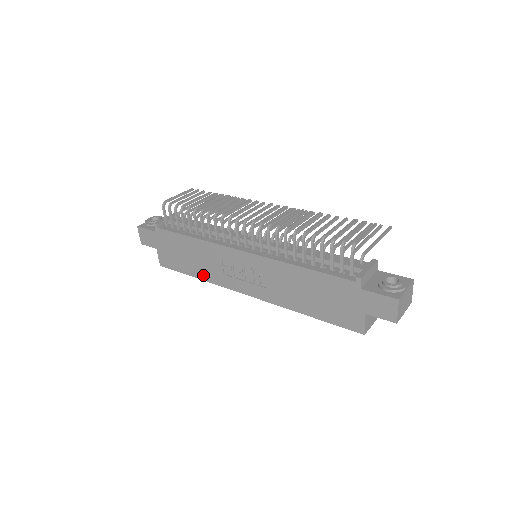
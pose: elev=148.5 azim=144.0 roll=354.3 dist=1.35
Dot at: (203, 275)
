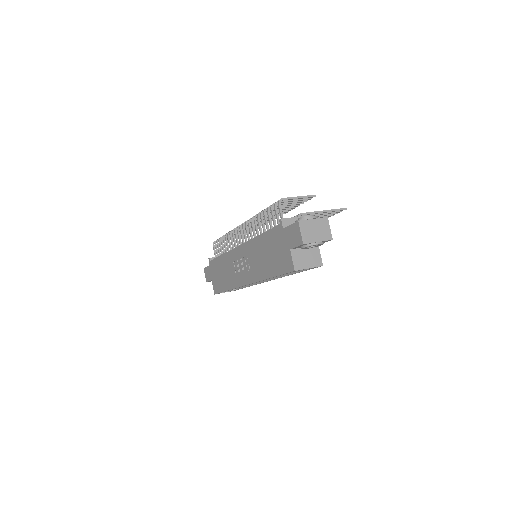
Dot at: (229, 285)
